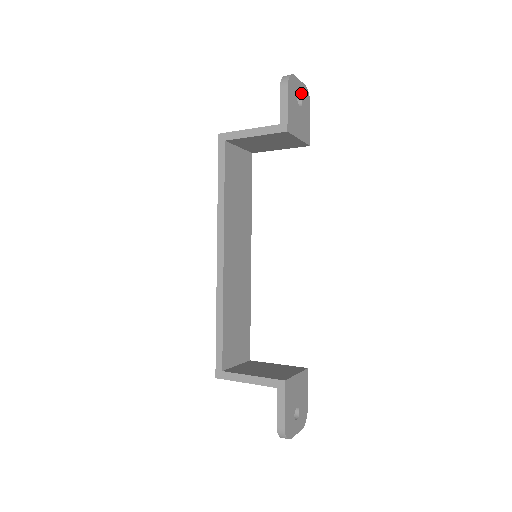
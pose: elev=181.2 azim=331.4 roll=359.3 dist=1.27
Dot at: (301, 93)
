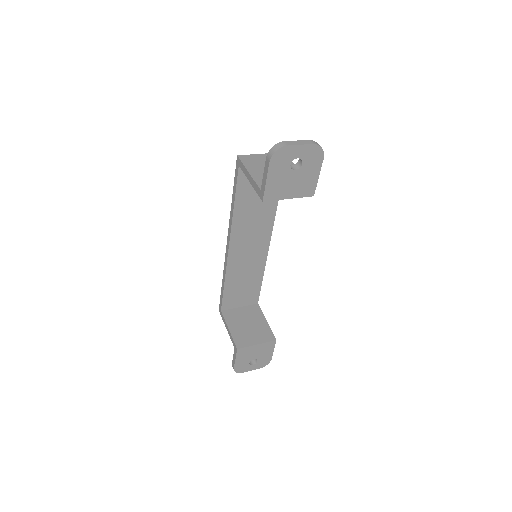
Dot at: (302, 156)
